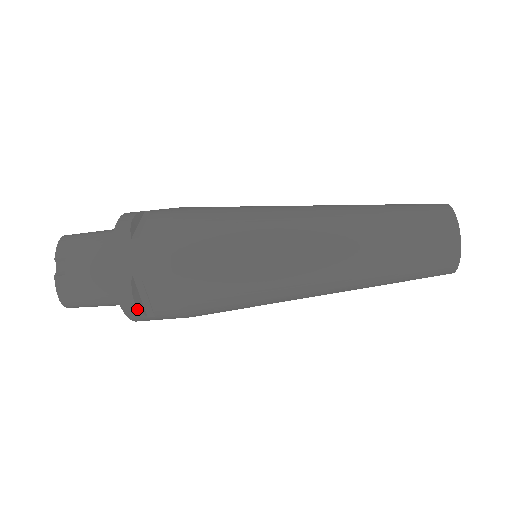
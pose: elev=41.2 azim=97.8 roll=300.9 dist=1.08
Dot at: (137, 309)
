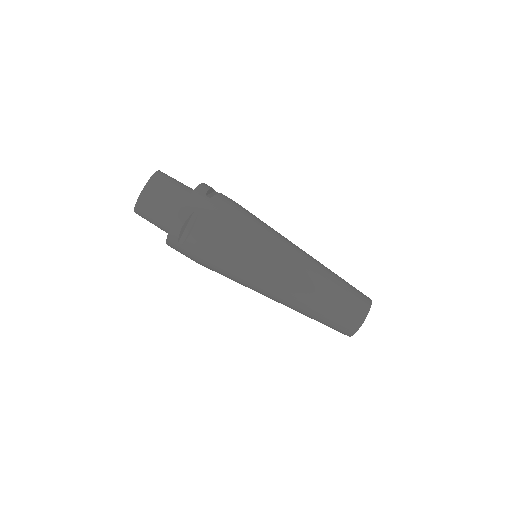
Dot at: (207, 190)
